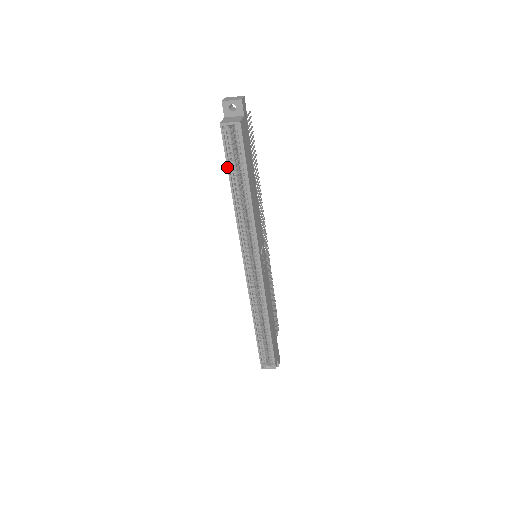
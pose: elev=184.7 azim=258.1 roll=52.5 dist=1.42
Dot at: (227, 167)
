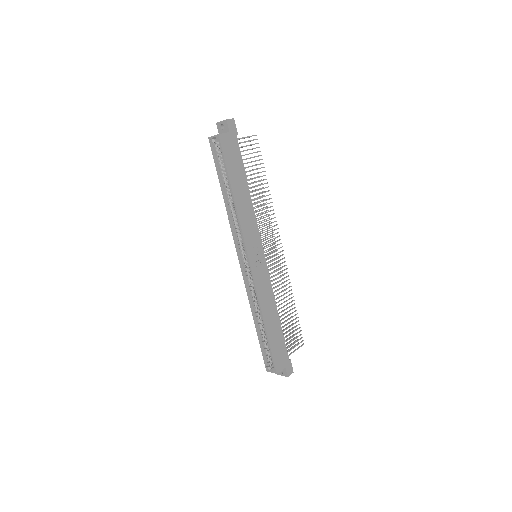
Dot at: (217, 172)
